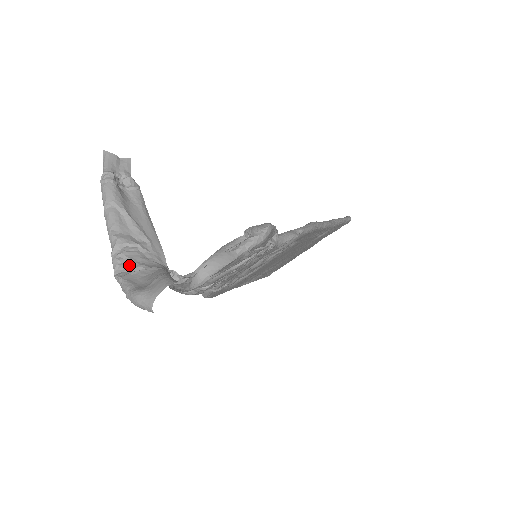
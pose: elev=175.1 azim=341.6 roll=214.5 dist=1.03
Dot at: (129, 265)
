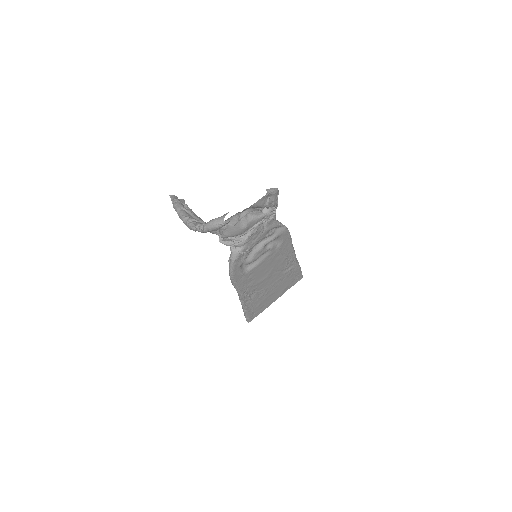
Dot at: occluded
